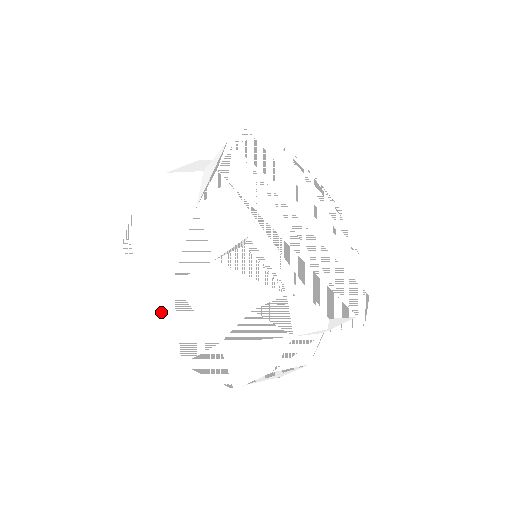
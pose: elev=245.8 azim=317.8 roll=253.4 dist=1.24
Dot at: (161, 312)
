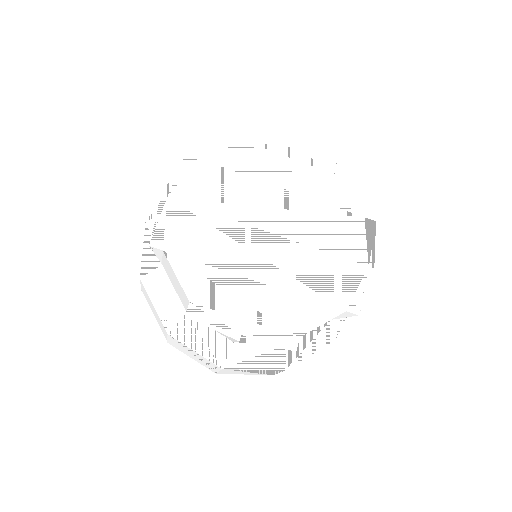
Dot at: (179, 347)
